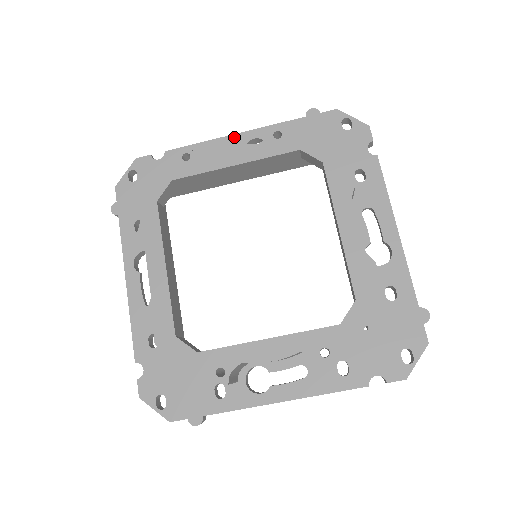
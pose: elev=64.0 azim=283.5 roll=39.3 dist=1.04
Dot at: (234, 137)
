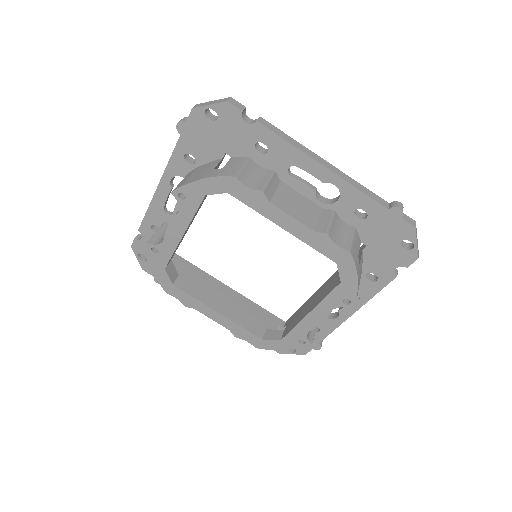
Dot at: (159, 189)
